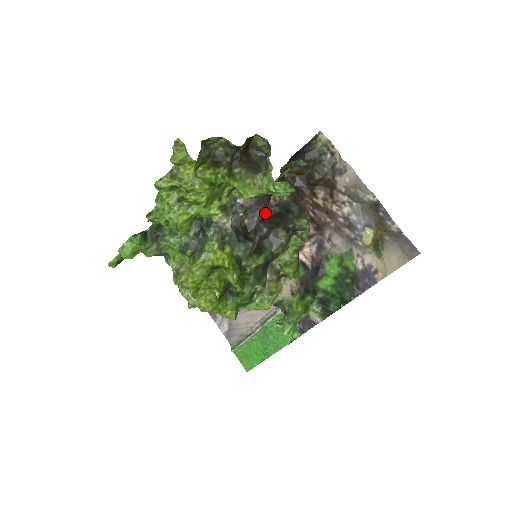
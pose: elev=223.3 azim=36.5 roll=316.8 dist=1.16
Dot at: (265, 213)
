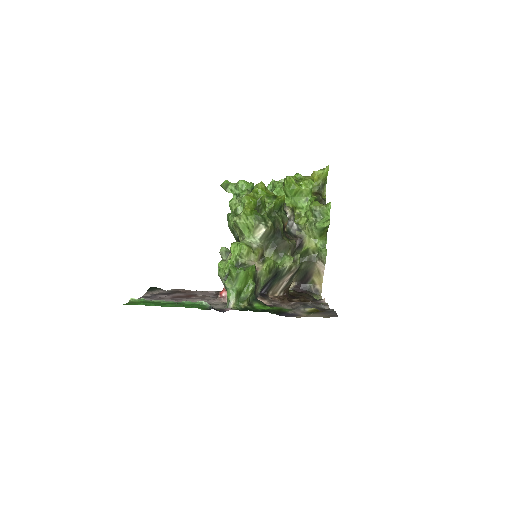
Dot at: (293, 239)
